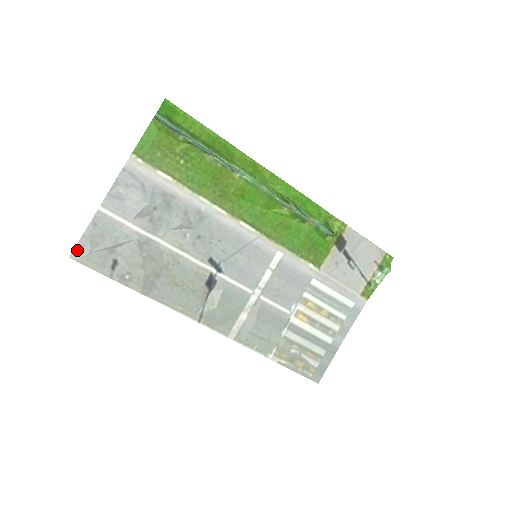
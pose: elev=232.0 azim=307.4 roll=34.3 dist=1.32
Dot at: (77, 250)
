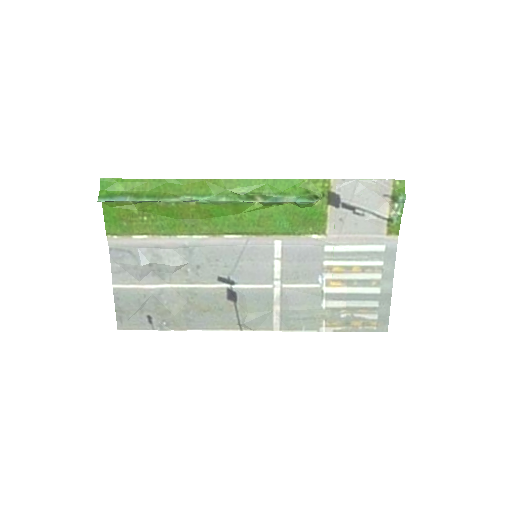
Dot at: (119, 322)
